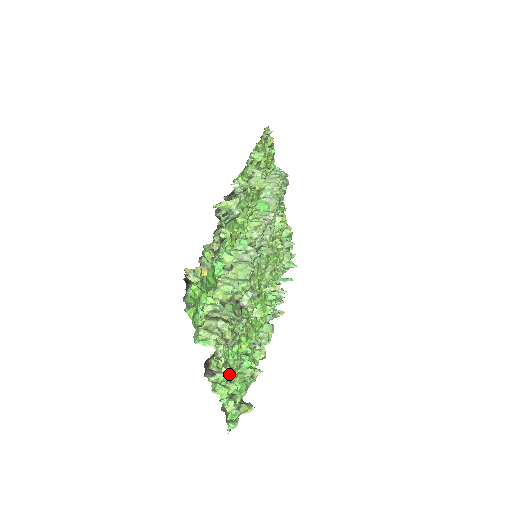
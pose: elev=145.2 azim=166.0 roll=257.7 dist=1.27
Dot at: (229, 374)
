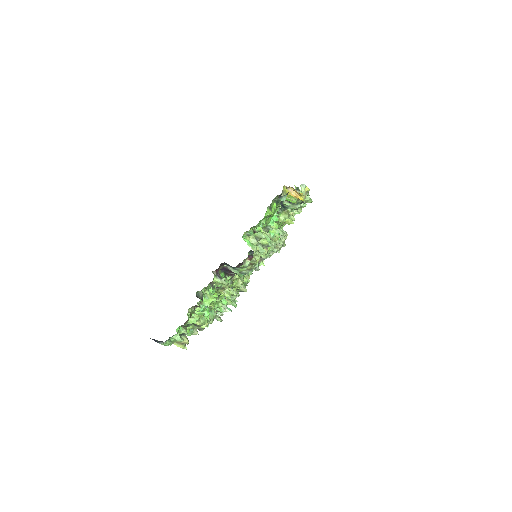
Dot at: occluded
